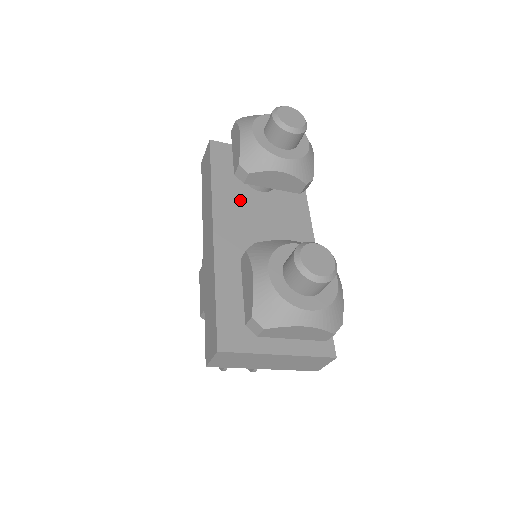
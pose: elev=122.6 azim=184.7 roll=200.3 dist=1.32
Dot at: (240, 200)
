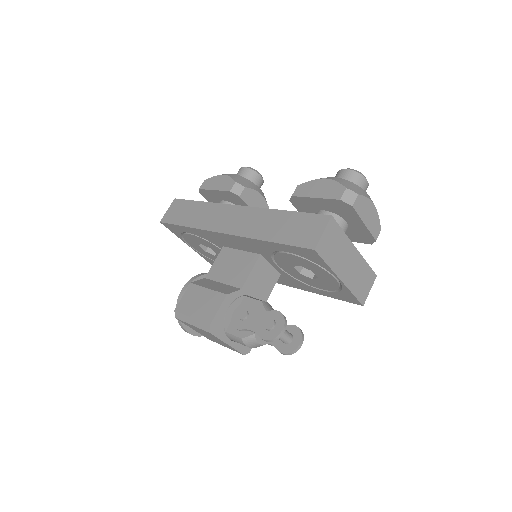
Dot at: occluded
